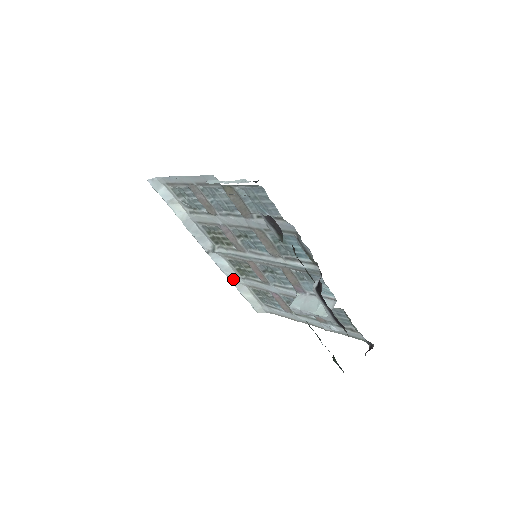
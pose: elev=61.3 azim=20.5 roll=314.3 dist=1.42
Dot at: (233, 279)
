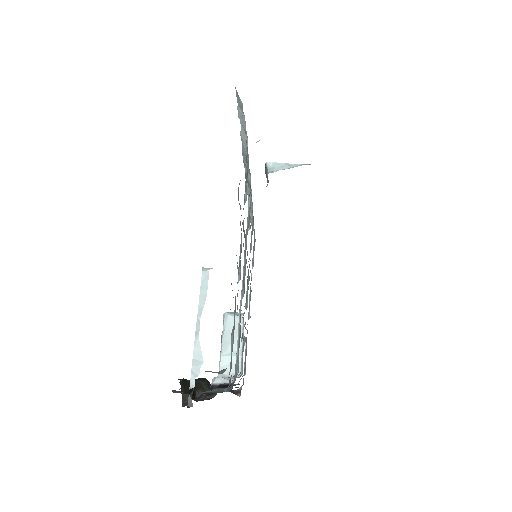
Dot at: occluded
